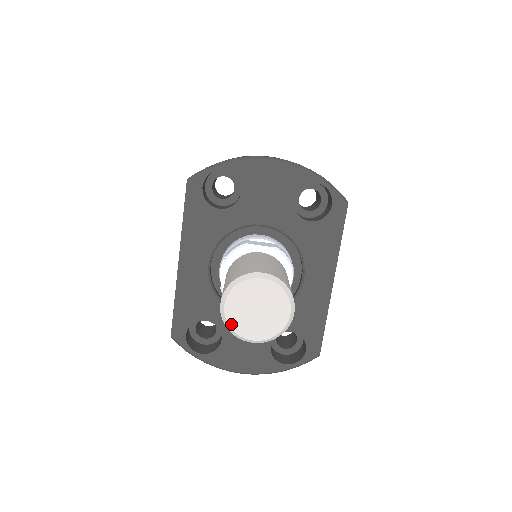
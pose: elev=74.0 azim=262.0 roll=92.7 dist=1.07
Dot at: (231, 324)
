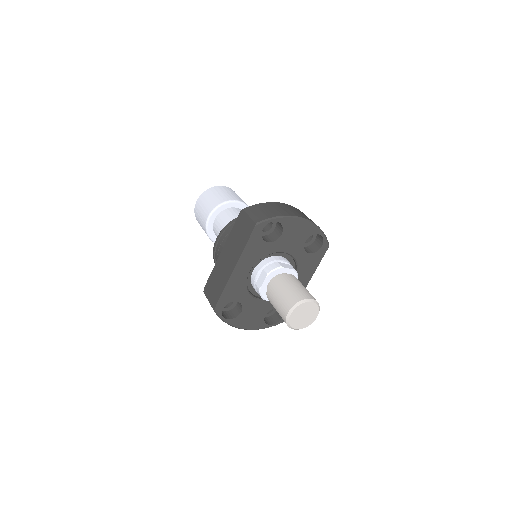
Dot at: (290, 322)
